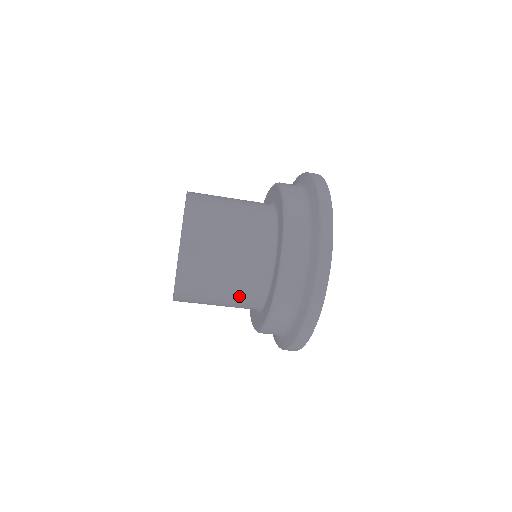
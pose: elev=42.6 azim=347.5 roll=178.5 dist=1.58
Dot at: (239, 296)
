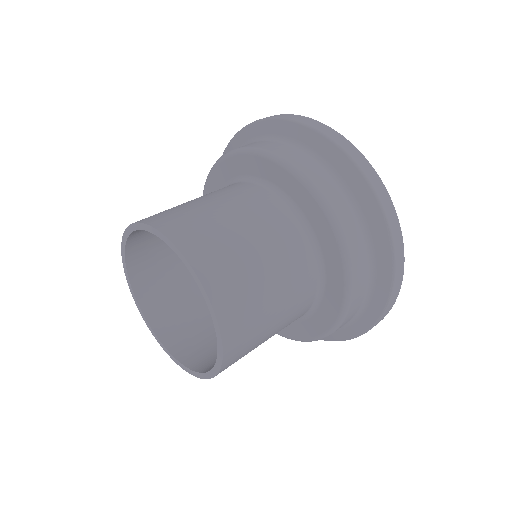
Dot at: occluded
